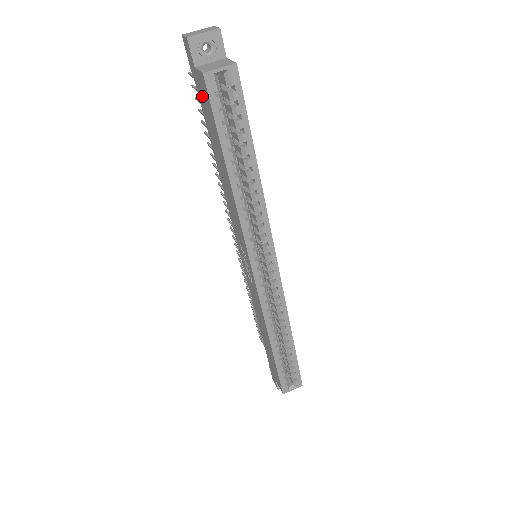
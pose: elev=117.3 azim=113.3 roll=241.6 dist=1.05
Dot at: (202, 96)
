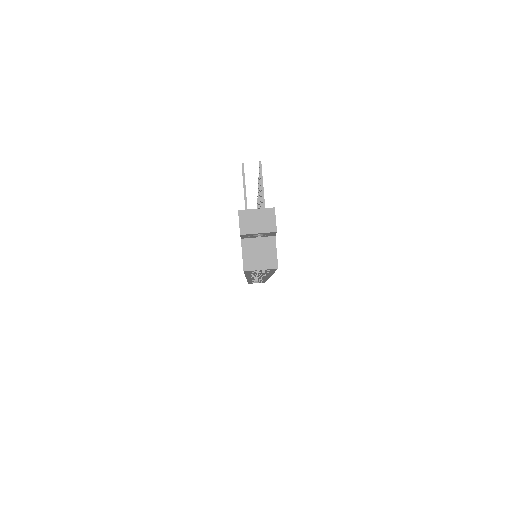
Dot at: occluded
